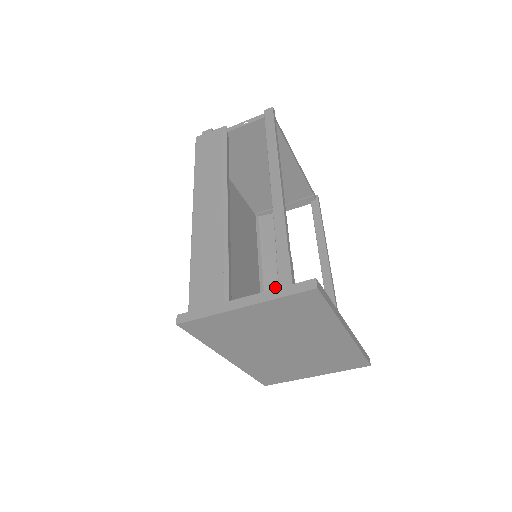
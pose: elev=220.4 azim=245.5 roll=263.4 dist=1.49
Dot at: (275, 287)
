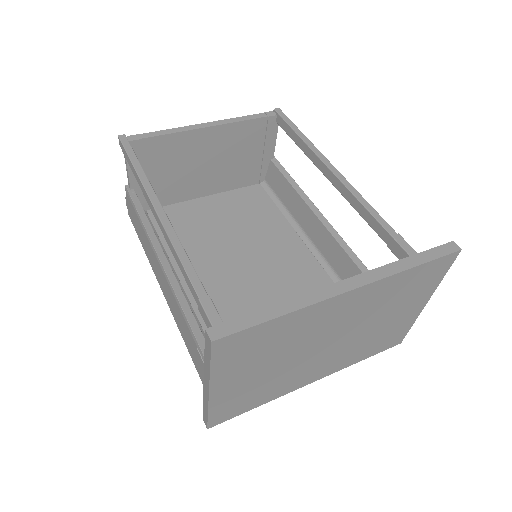
Dot at: (322, 241)
